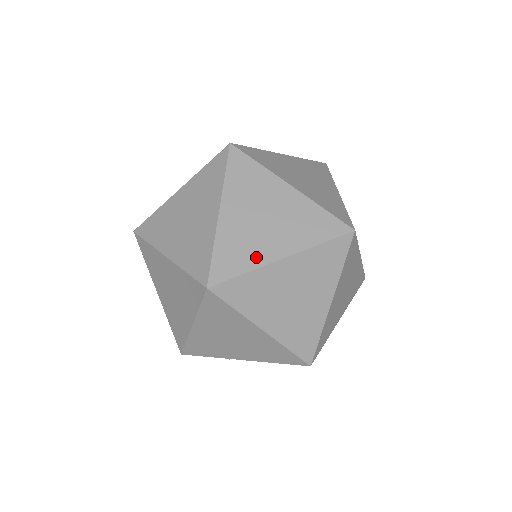
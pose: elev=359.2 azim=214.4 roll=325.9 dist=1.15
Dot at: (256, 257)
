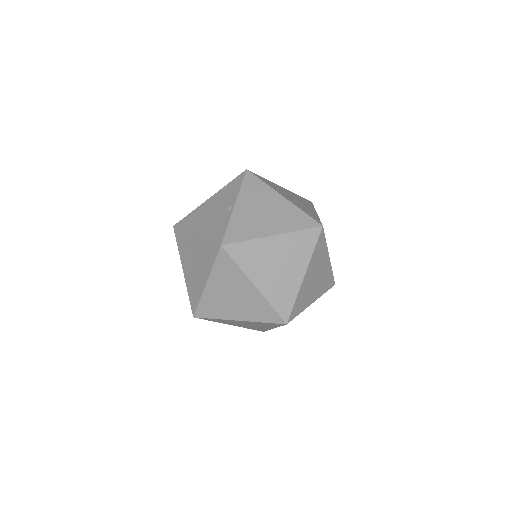
Dot at: (306, 303)
